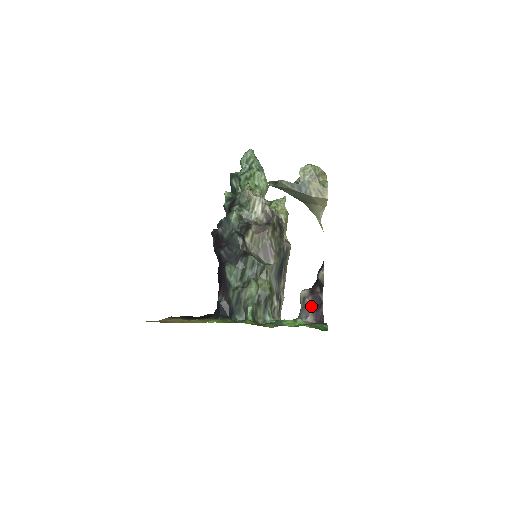
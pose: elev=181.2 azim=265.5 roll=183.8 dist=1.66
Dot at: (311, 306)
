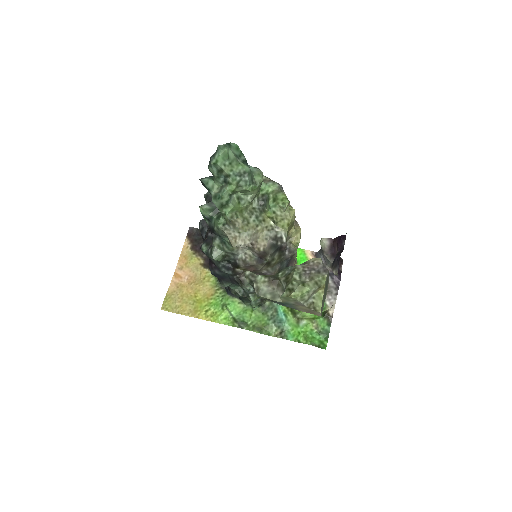
Dot at: (330, 261)
